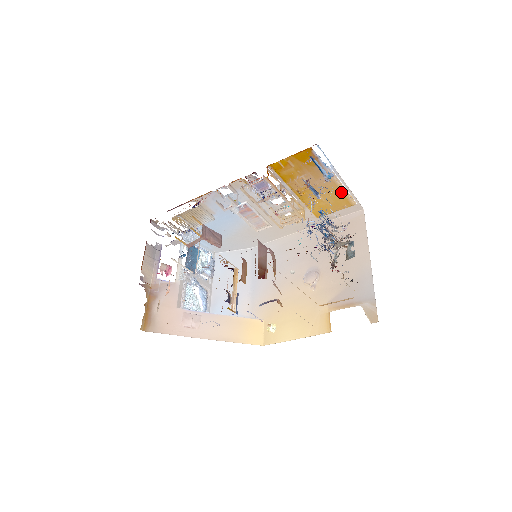
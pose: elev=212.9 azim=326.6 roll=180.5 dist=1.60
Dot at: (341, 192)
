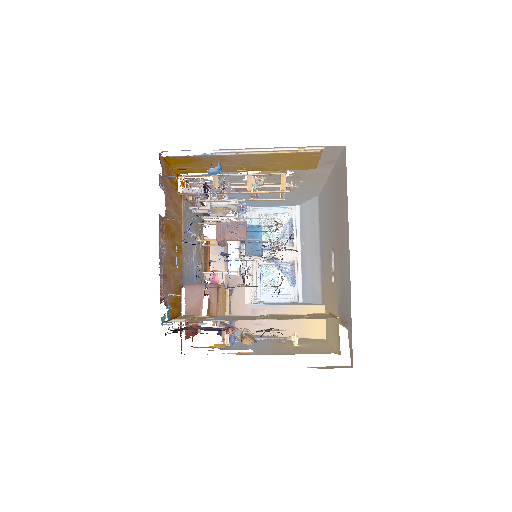
Dot at: (278, 154)
